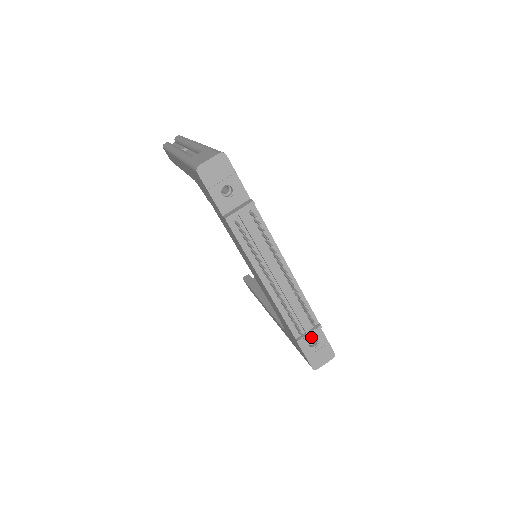
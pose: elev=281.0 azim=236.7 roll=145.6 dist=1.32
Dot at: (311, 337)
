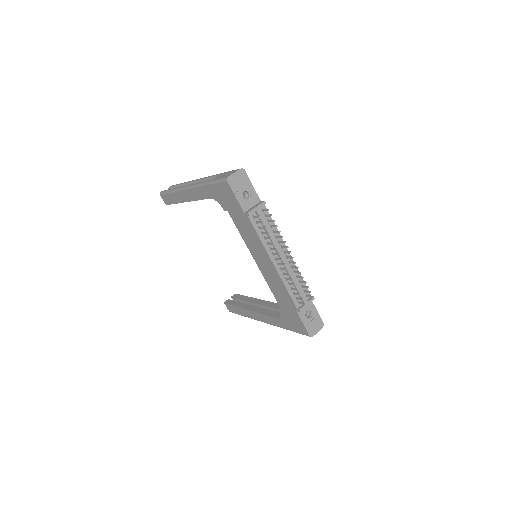
Dot at: (306, 309)
